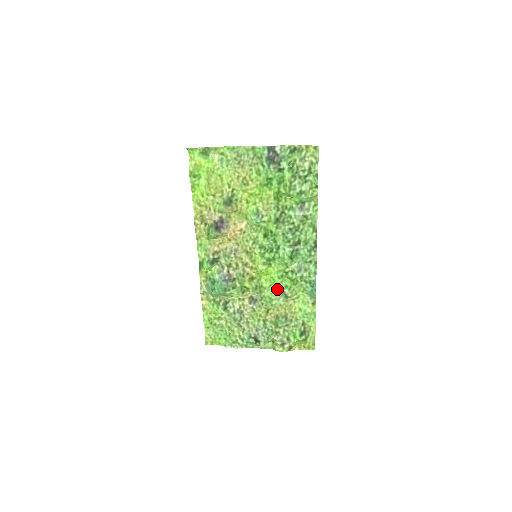
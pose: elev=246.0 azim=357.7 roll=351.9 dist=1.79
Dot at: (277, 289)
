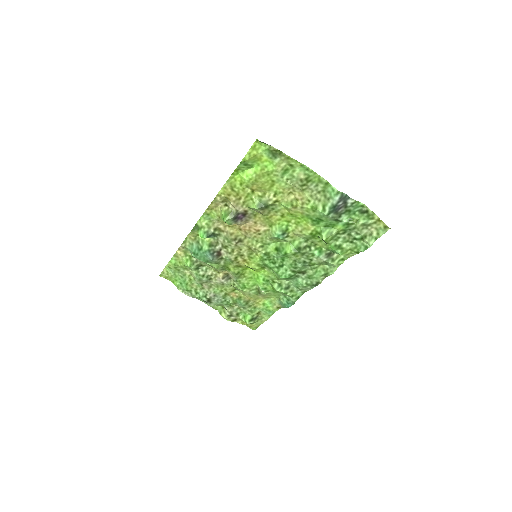
Dot at: (255, 283)
